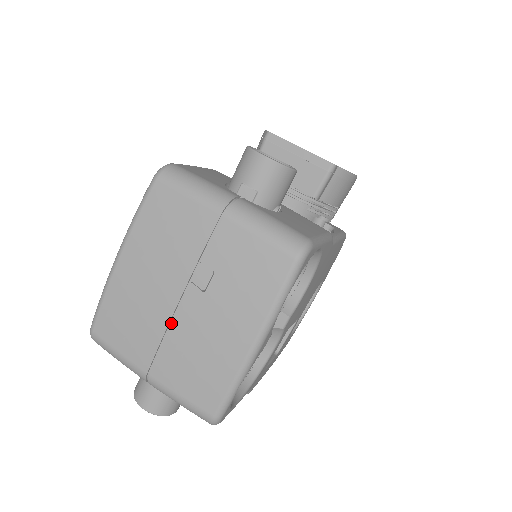
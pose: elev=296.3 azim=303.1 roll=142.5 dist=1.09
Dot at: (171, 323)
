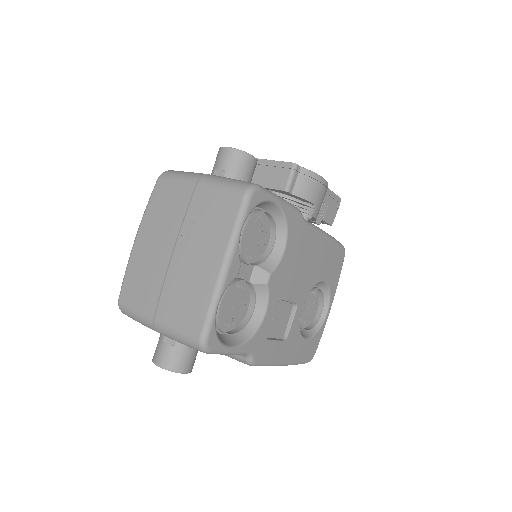
Dot at: (168, 271)
